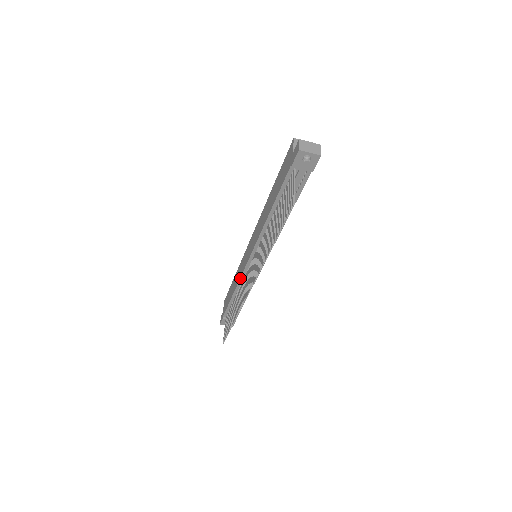
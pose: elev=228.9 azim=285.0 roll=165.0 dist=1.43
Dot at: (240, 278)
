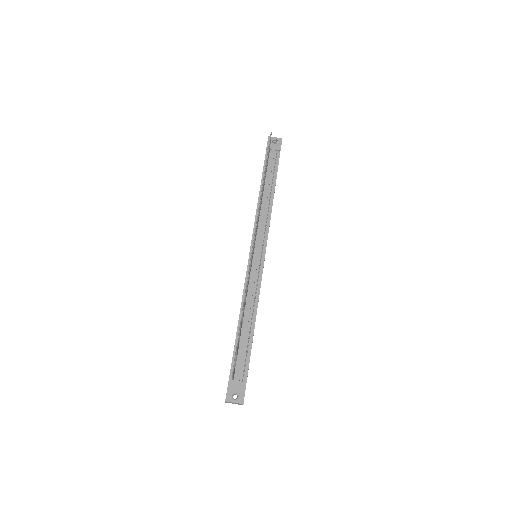
Dot at: (244, 286)
